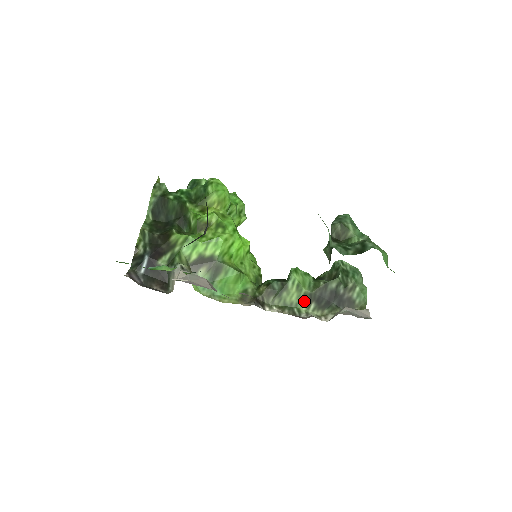
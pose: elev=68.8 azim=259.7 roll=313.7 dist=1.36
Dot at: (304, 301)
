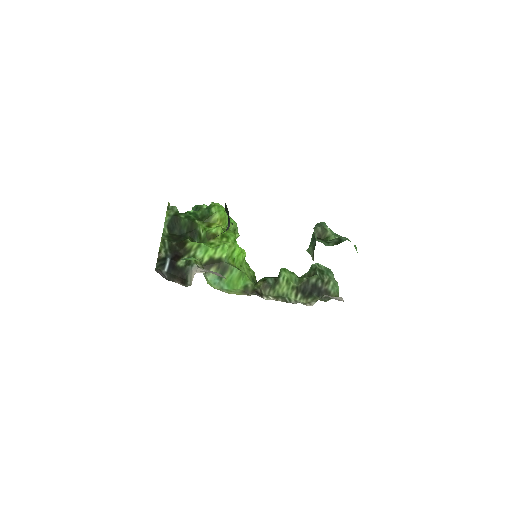
Dot at: (293, 292)
